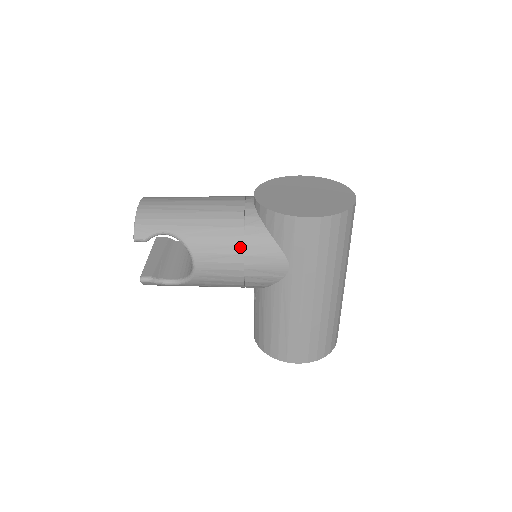
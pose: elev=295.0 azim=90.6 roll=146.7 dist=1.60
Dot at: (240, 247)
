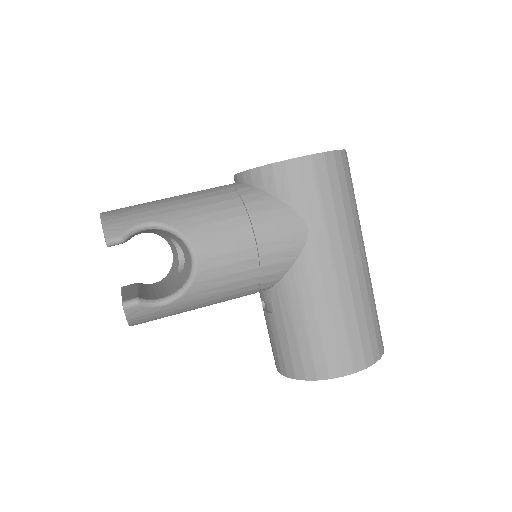
Dot at: (244, 217)
